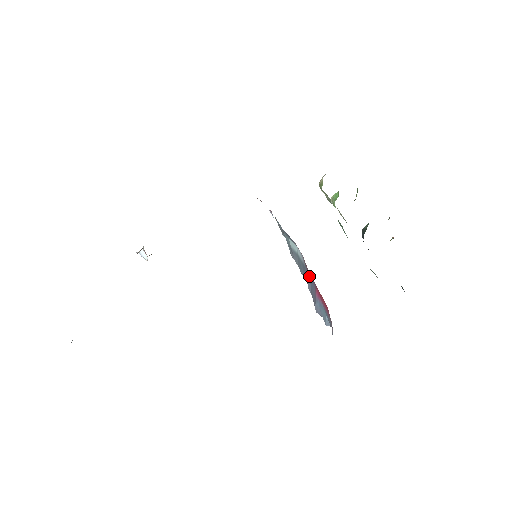
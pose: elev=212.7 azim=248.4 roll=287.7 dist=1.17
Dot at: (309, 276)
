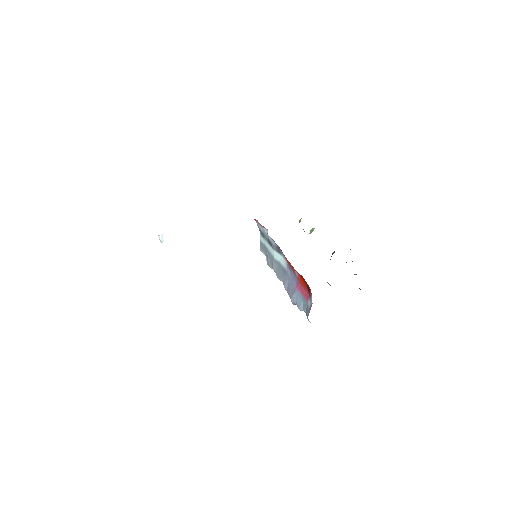
Dot at: (291, 276)
